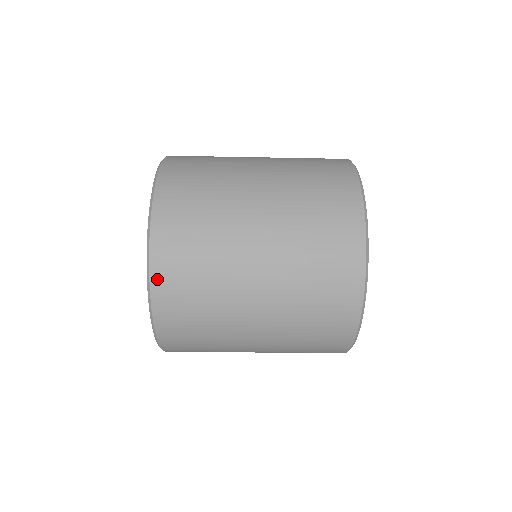
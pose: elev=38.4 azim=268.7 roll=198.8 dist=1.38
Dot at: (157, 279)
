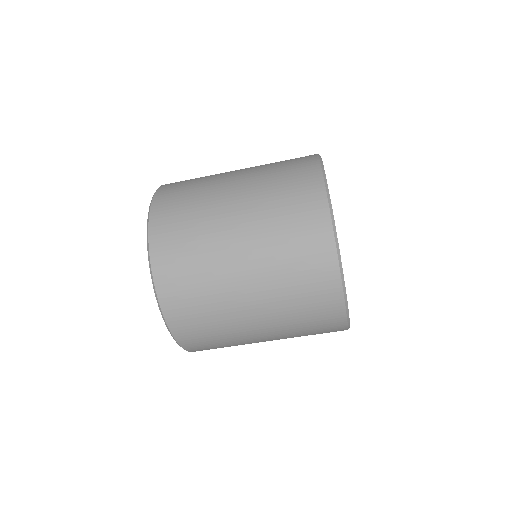
Dot at: (163, 295)
